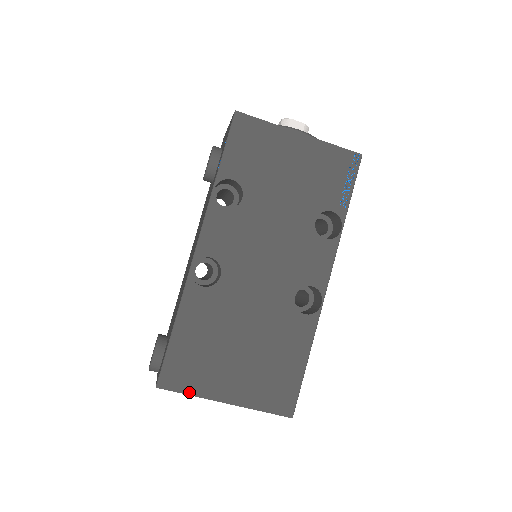
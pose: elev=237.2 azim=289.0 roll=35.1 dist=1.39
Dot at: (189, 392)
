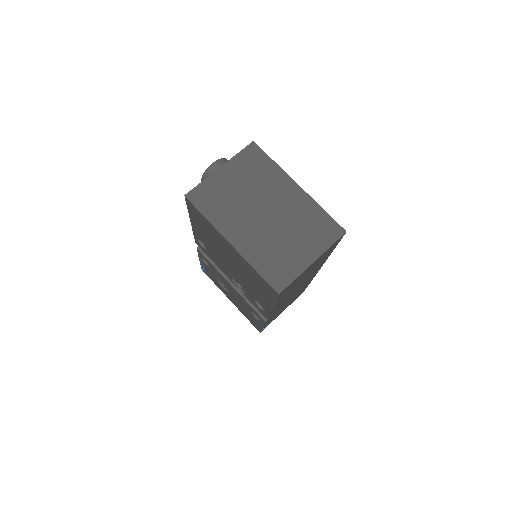
Dot at: (273, 162)
